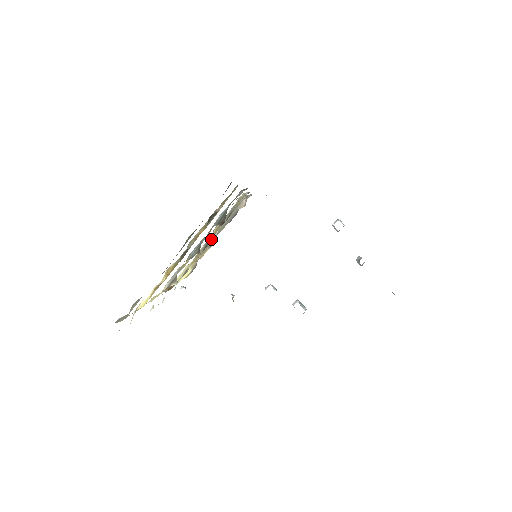
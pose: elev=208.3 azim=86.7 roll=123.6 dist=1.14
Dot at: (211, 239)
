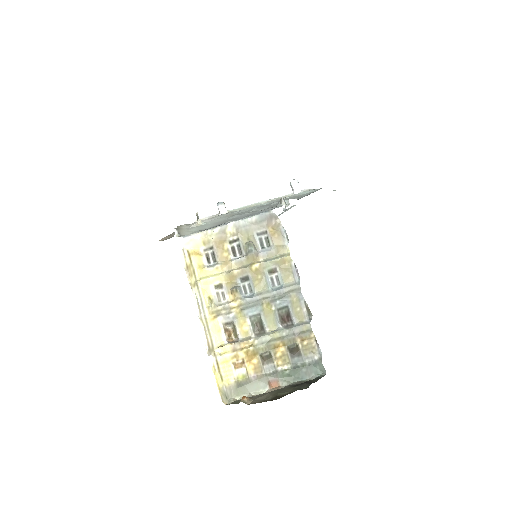
Dot at: (245, 264)
